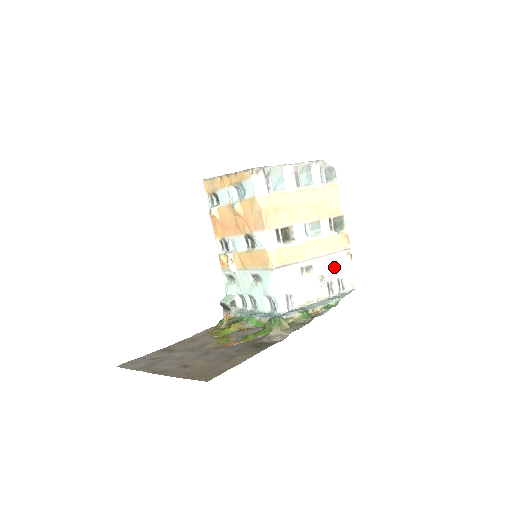
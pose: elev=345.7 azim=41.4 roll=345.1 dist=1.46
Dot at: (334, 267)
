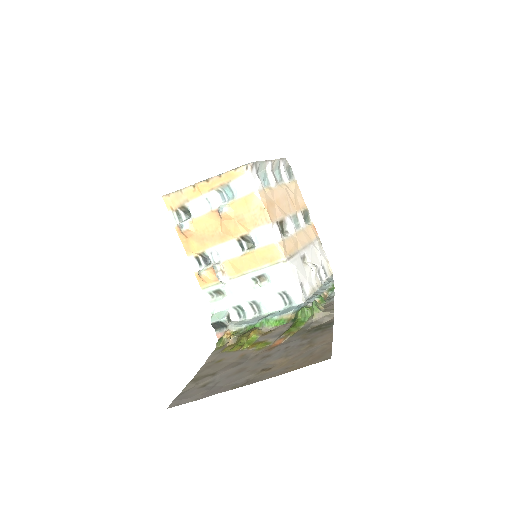
Dot at: (317, 255)
